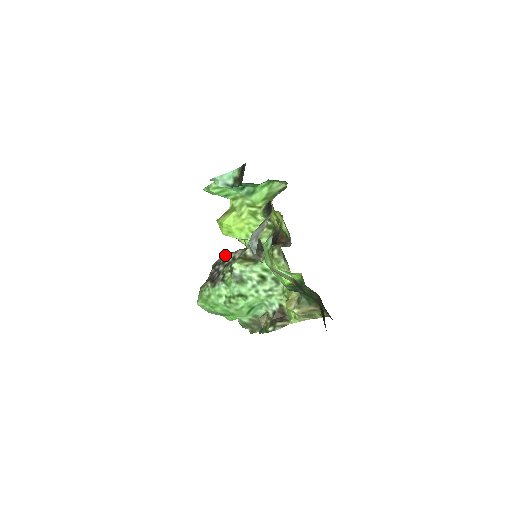
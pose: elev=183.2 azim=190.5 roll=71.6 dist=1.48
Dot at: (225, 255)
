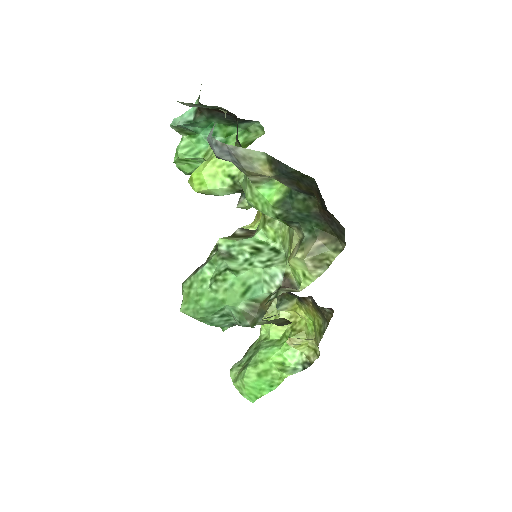
Dot at: occluded
